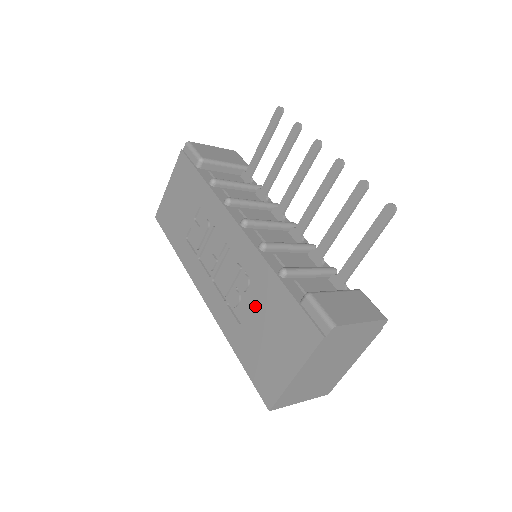
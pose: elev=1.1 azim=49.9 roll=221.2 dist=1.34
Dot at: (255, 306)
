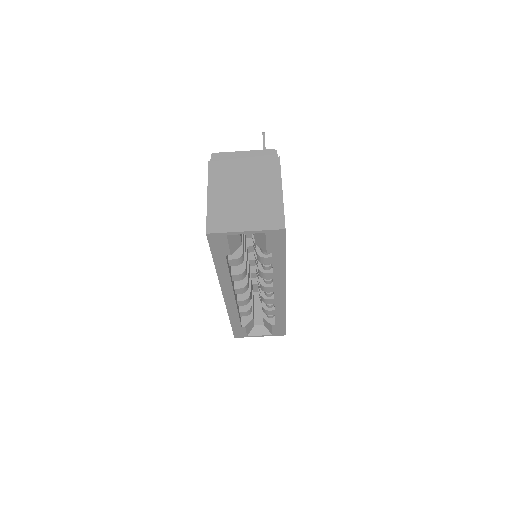
Dot at: occluded
